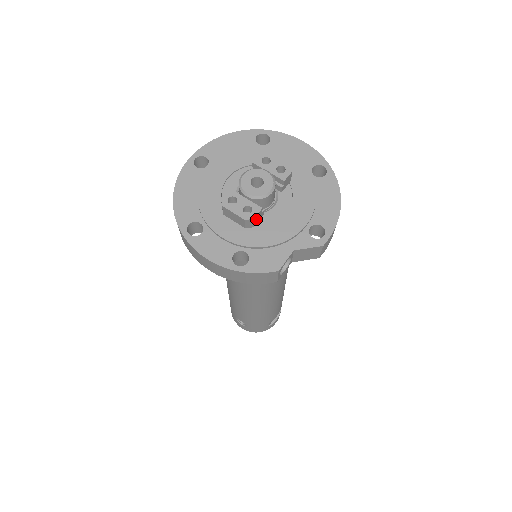
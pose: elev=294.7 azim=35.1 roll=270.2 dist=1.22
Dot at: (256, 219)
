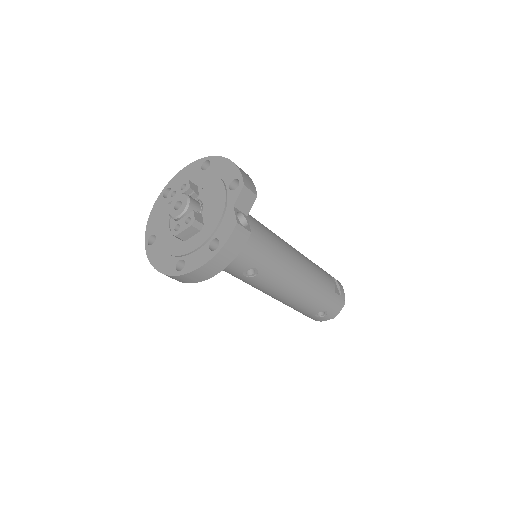
Dot at: (198, 219)
